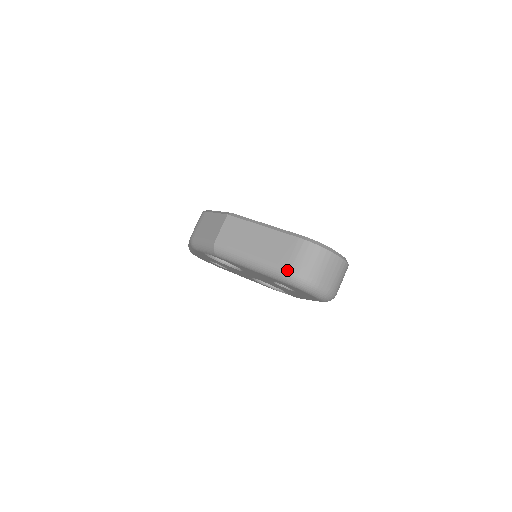
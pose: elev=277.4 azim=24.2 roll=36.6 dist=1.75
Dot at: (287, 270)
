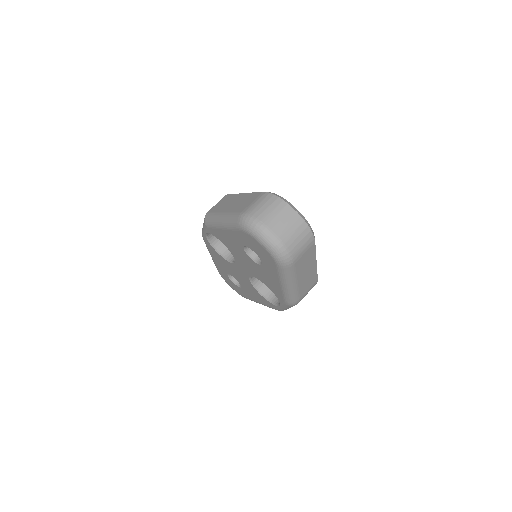
Dot at: (241, 213)
